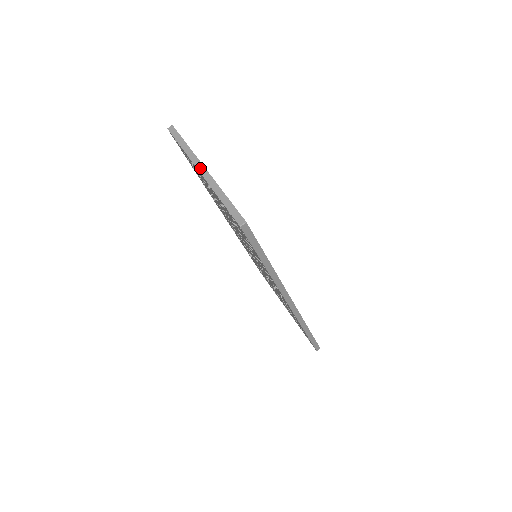
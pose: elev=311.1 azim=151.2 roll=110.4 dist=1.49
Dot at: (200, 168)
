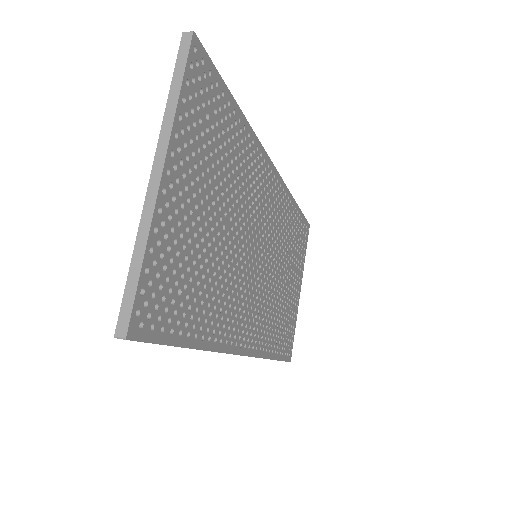
Dot at: (156, 166)
